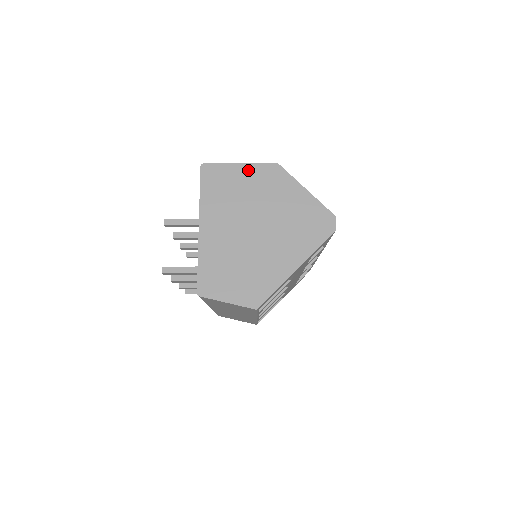
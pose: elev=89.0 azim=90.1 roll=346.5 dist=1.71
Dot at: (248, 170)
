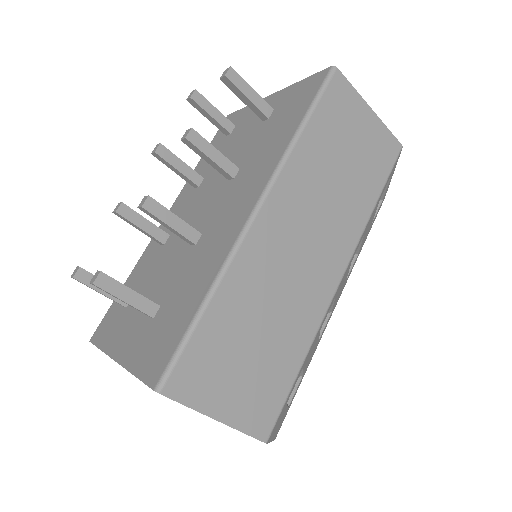
Dot at: occluded
